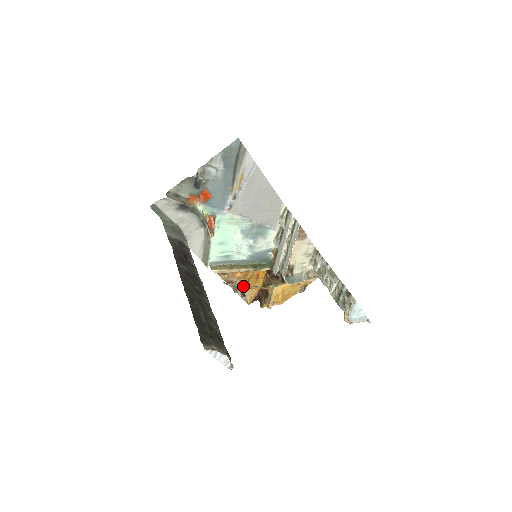
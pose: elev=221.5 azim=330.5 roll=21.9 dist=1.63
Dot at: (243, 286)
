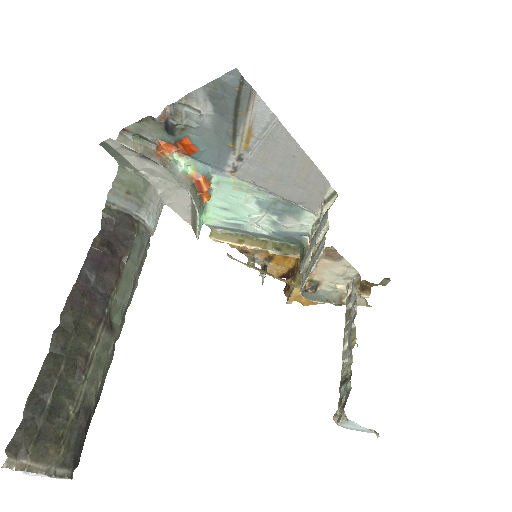
Dot at: (265, 259)
